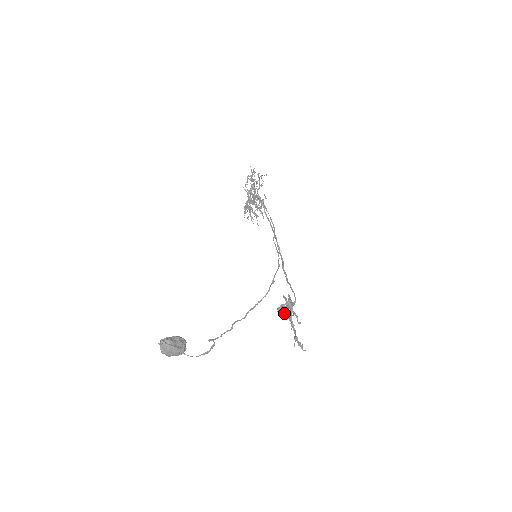
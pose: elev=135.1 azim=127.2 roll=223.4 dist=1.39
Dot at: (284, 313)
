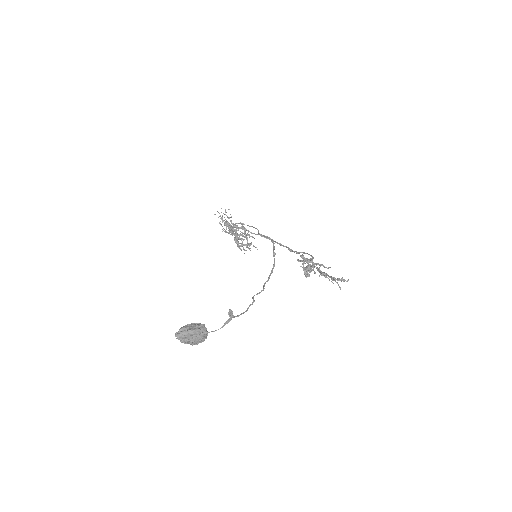
Dot at: (306, 269)
